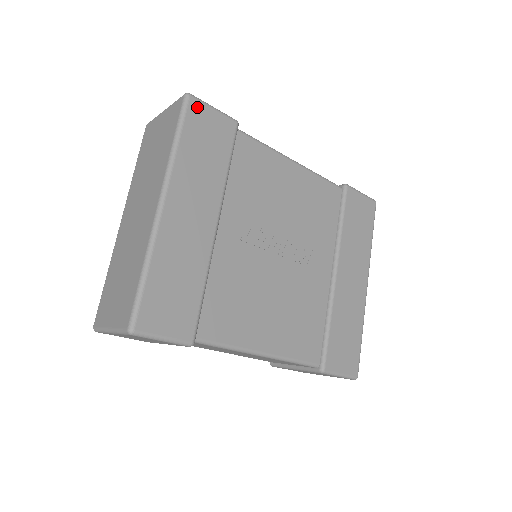
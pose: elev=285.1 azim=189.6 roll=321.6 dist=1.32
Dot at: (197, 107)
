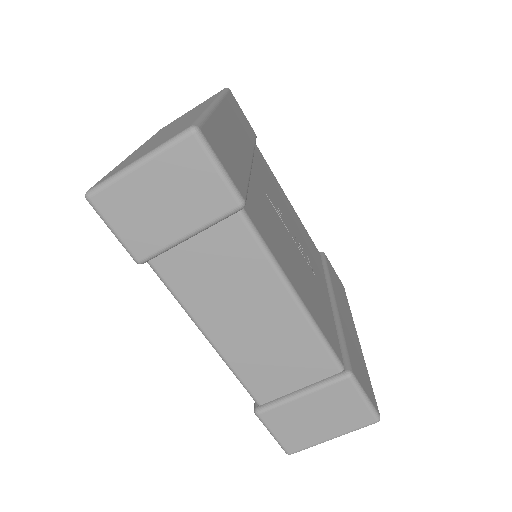
Dot at: (234, 99)
